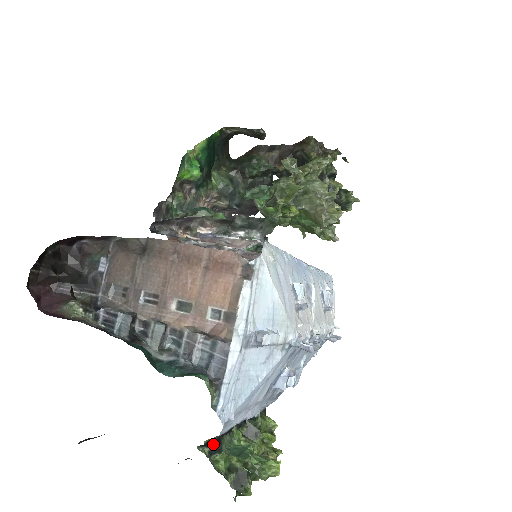
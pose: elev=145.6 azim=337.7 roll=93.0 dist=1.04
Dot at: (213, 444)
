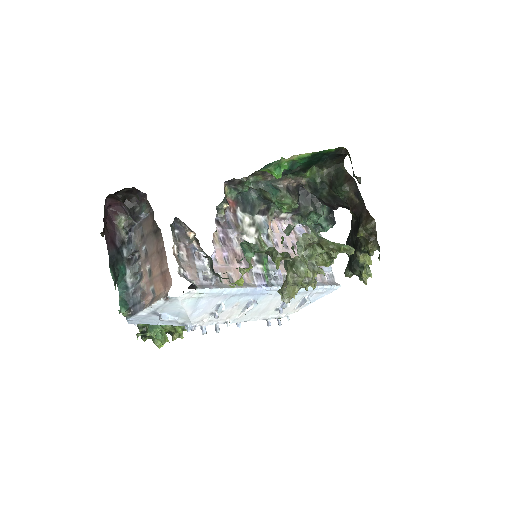
Dot at: occluded
